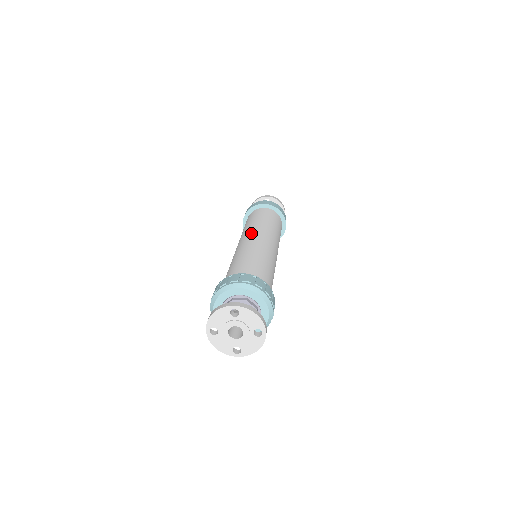
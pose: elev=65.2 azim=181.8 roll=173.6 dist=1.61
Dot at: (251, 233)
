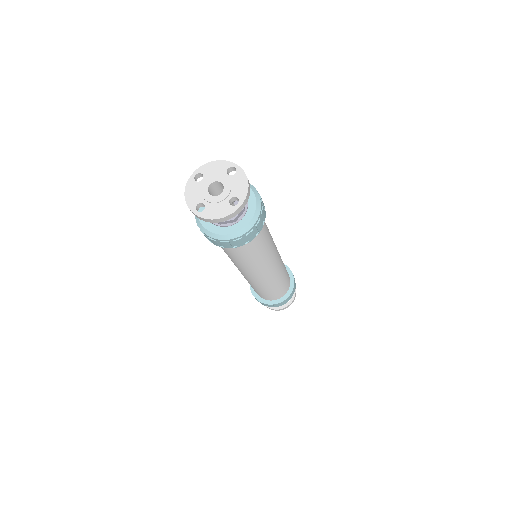
Dot at: occluded
